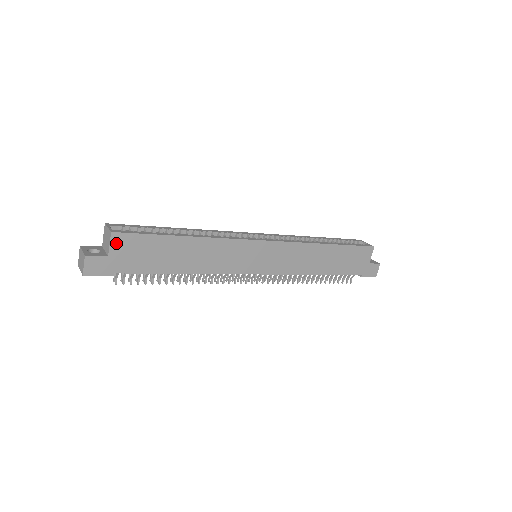
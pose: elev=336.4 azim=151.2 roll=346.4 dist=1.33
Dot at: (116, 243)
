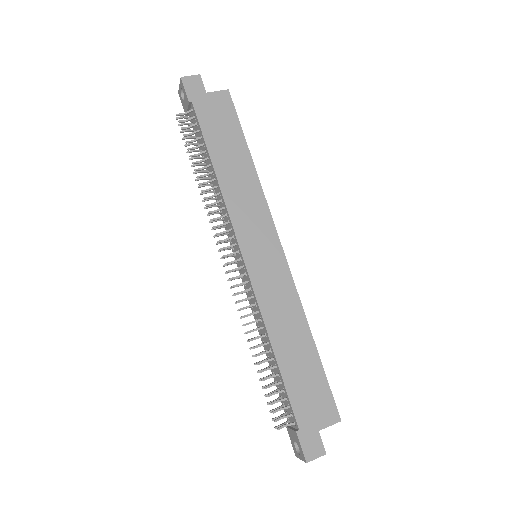
Dot at: (220, 96)
